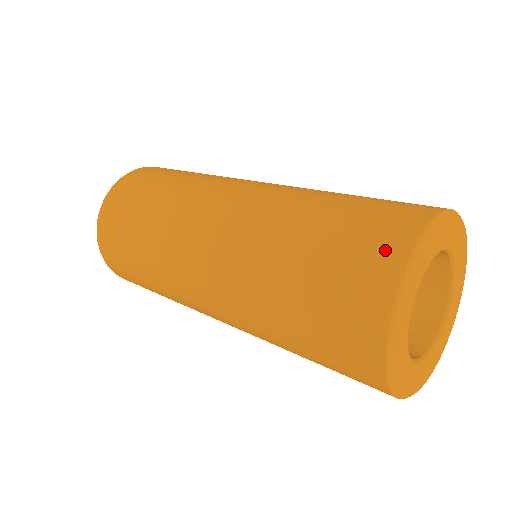
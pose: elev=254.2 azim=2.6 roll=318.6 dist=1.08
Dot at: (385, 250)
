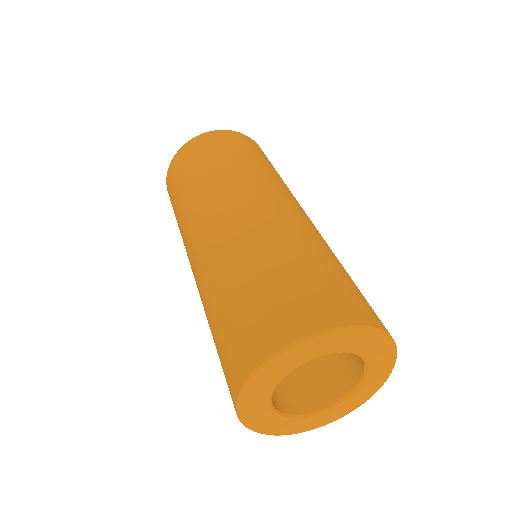
Dot at: (342, 309)
